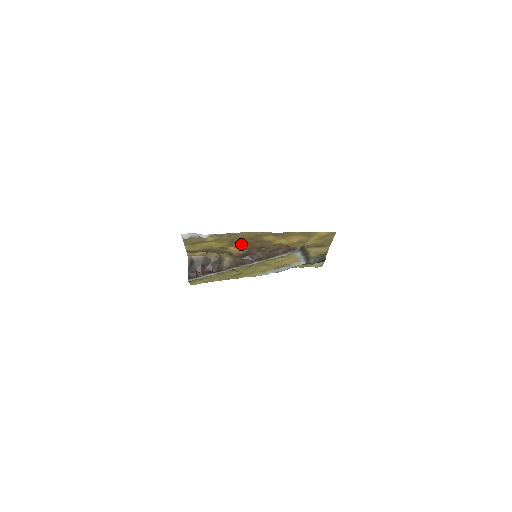
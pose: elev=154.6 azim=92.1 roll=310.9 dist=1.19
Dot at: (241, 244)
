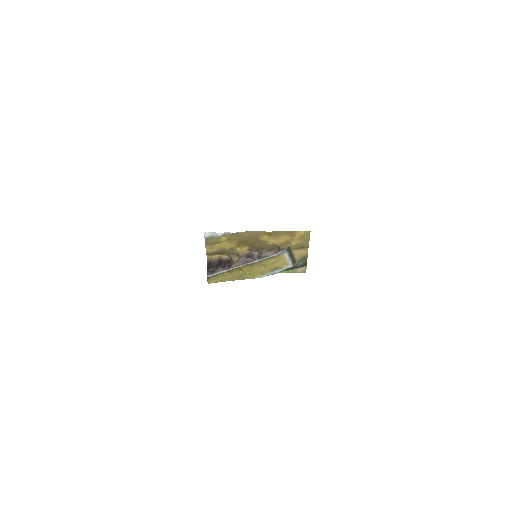
Dot at: (245, 245)
